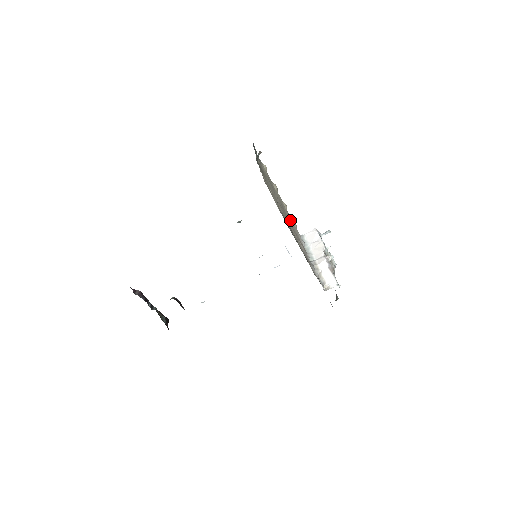
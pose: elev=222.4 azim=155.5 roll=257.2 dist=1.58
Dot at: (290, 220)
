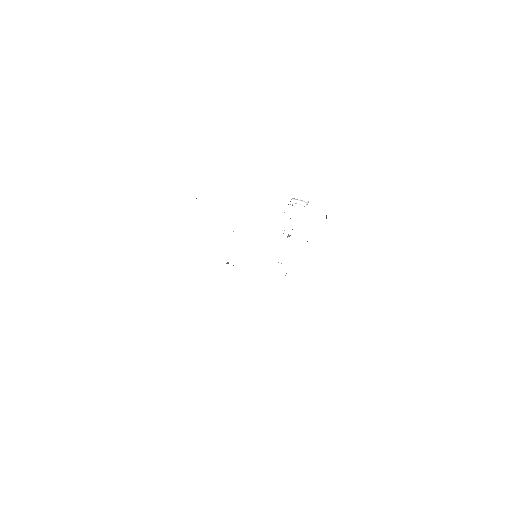
Dot at: occluded
